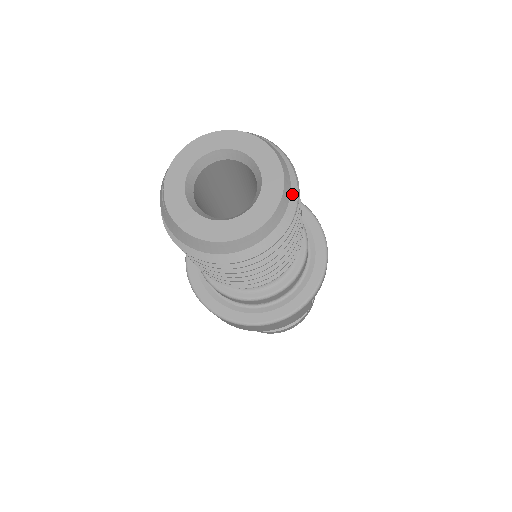
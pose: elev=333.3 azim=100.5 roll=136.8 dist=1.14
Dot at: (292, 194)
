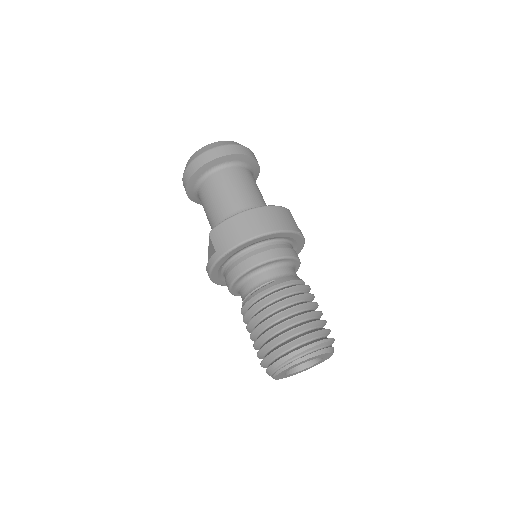
Dot at: (331, 345)
